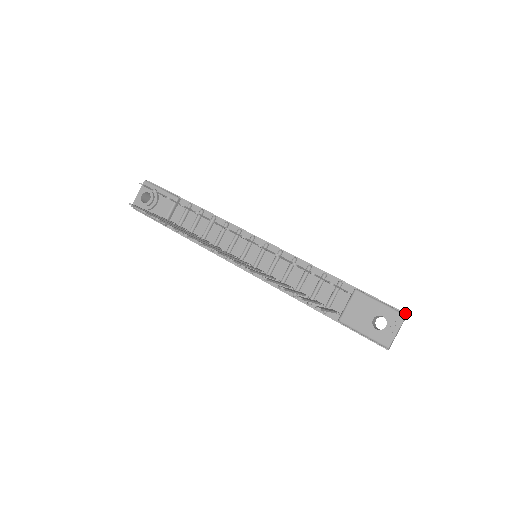
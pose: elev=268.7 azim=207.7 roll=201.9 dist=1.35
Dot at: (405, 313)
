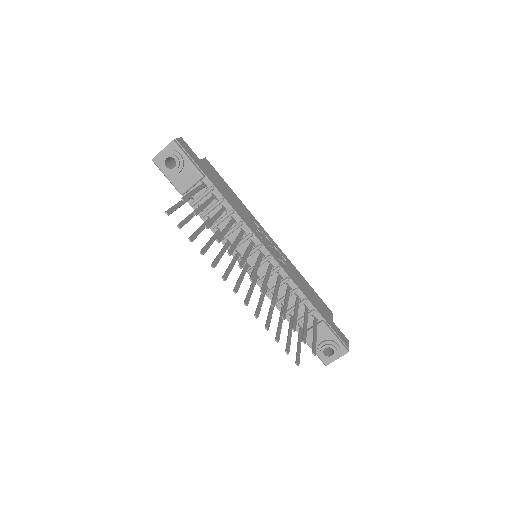
Dot at: (348, 348)
